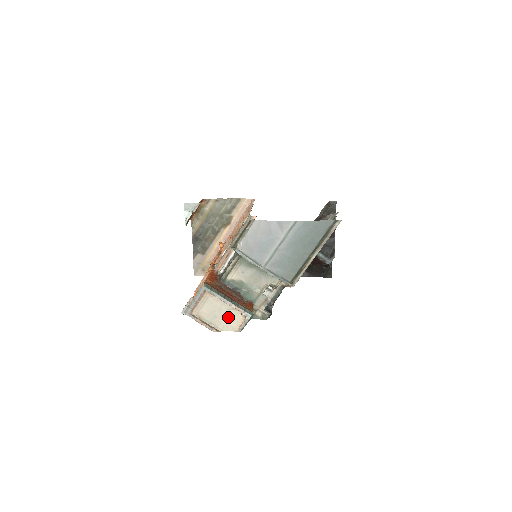
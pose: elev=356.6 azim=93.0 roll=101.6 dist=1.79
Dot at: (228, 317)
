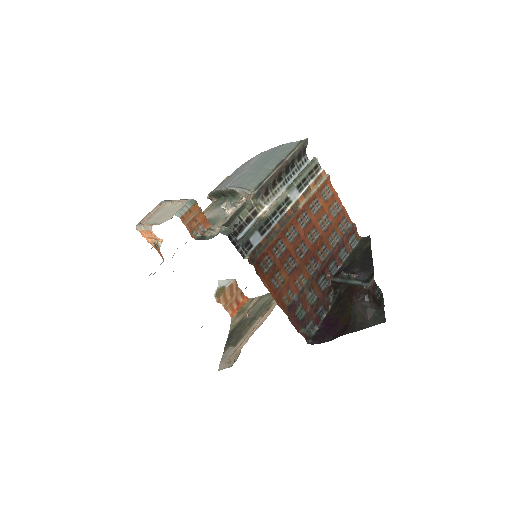
Dot at: (171, 212)
